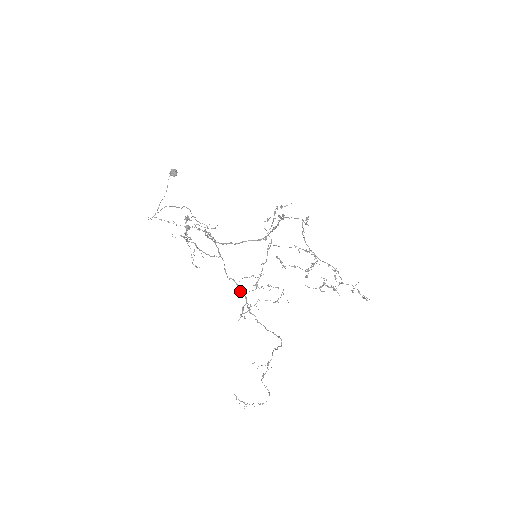
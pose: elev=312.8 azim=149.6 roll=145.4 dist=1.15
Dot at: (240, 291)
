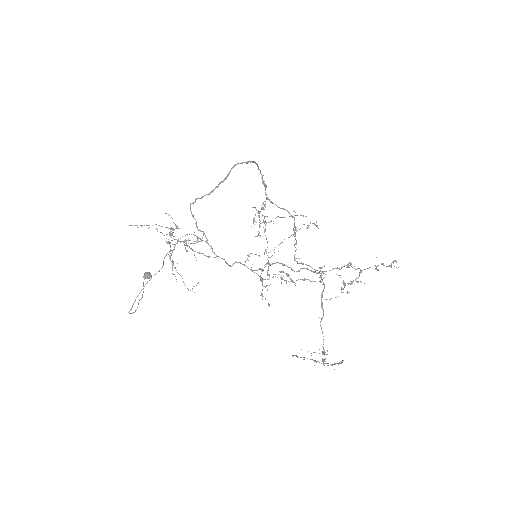
Dot at: (251, 270)
